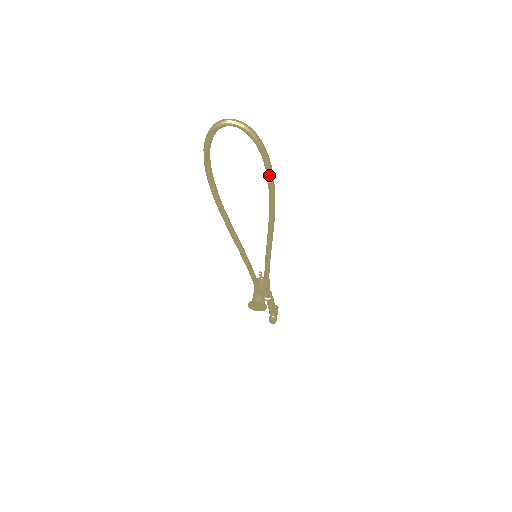
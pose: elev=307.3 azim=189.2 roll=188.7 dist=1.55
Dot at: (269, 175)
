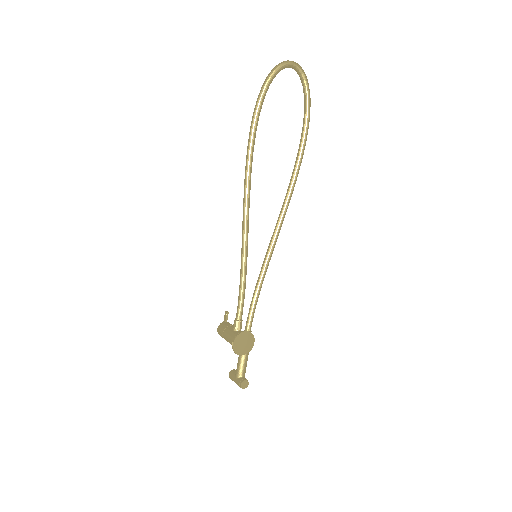
Dot at: (306, 132)
